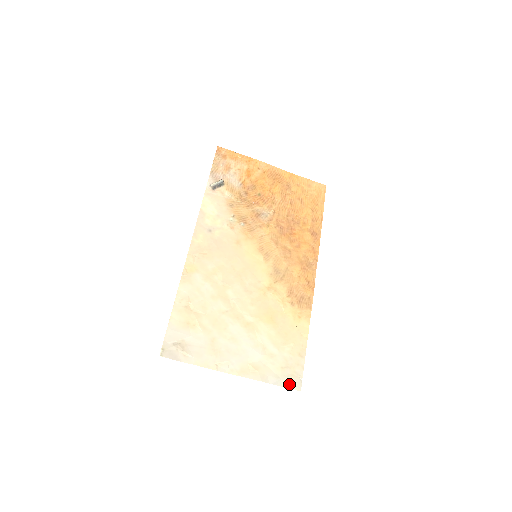
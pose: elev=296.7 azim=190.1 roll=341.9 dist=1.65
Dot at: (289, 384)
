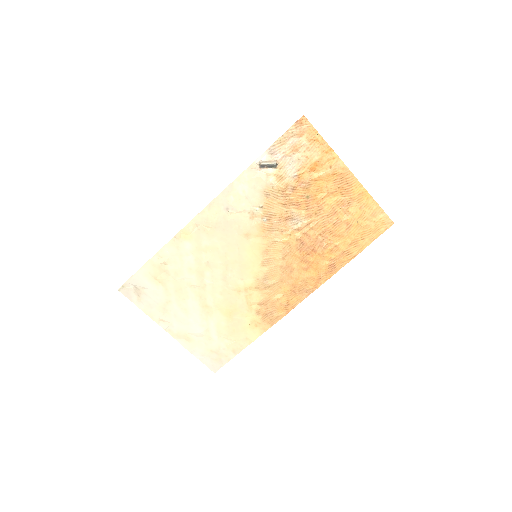
Dot at: (209, 364)
